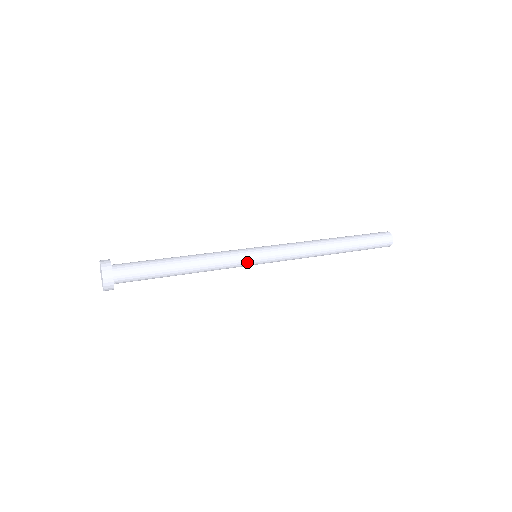
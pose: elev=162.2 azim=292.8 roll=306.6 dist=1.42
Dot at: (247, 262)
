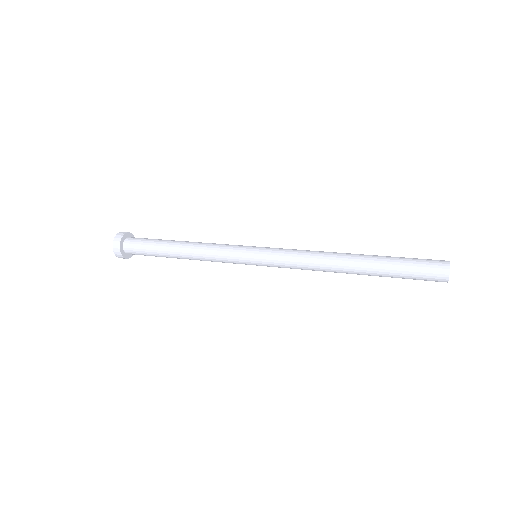
Dot at: (240, 256)
